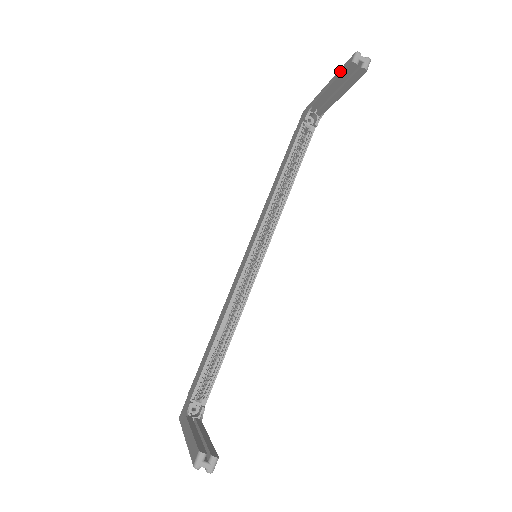
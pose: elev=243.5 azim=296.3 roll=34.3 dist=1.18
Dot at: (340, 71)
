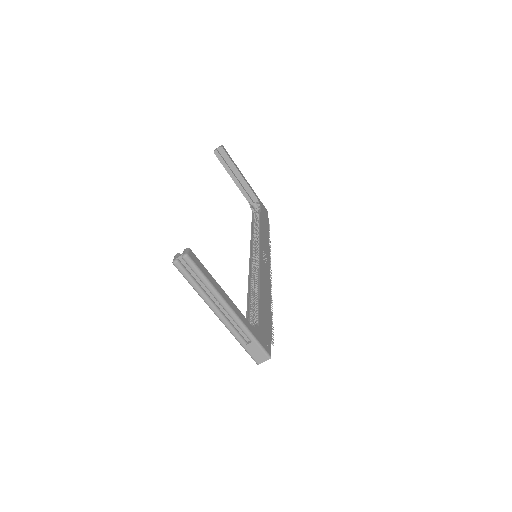
Dot at: (223, 166)
